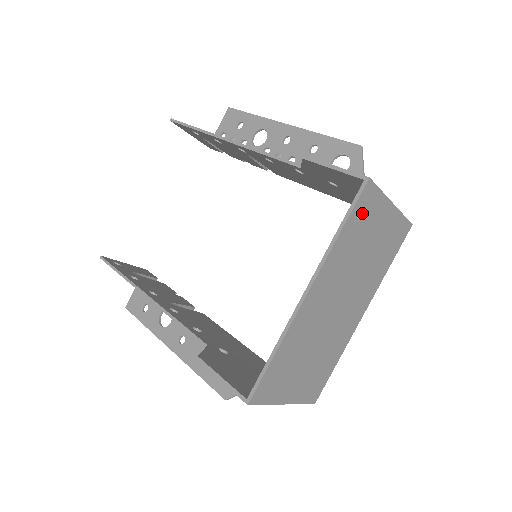
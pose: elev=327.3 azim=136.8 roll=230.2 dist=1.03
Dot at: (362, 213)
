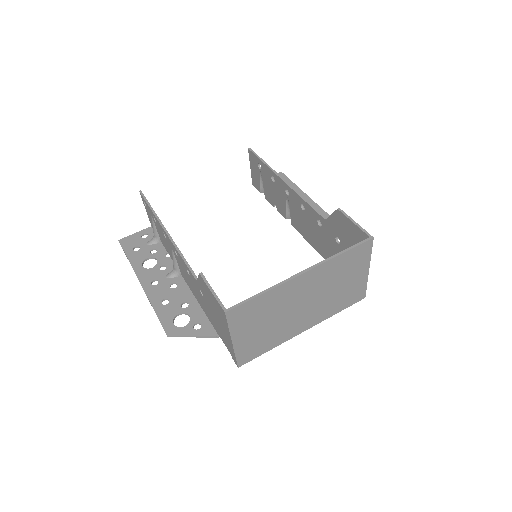
Dot at: (356, 255)
